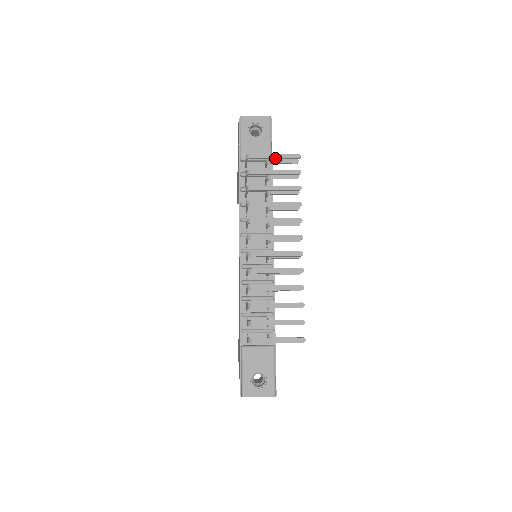
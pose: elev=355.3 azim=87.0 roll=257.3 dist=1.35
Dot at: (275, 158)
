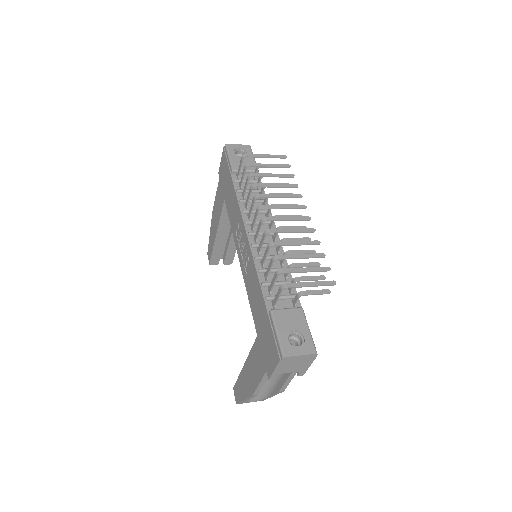
Dot at: (267, 157)
